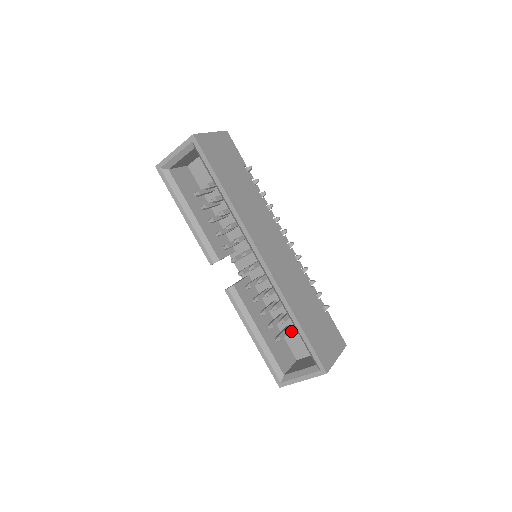
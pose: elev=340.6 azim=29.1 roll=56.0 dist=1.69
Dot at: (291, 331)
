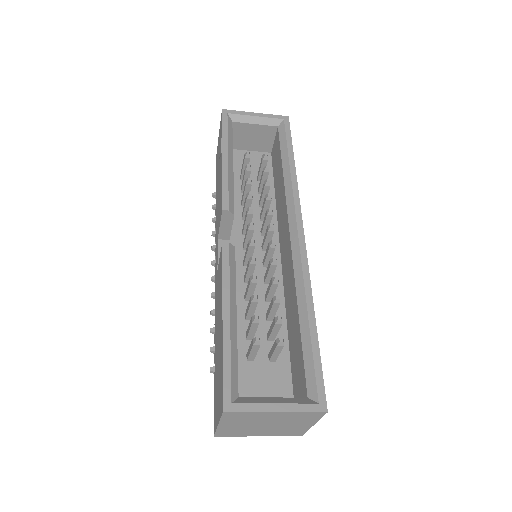
Dot at: (283, 340)
